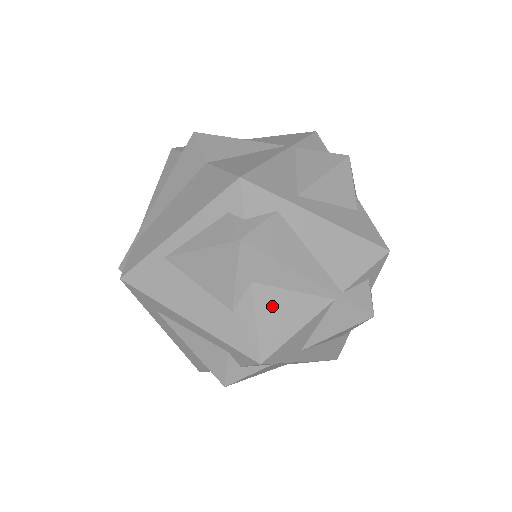
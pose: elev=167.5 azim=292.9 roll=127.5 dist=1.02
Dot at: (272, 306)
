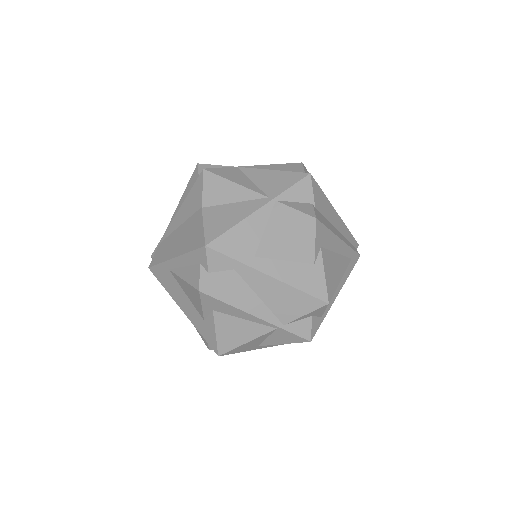
Dot at: (228, 326)
